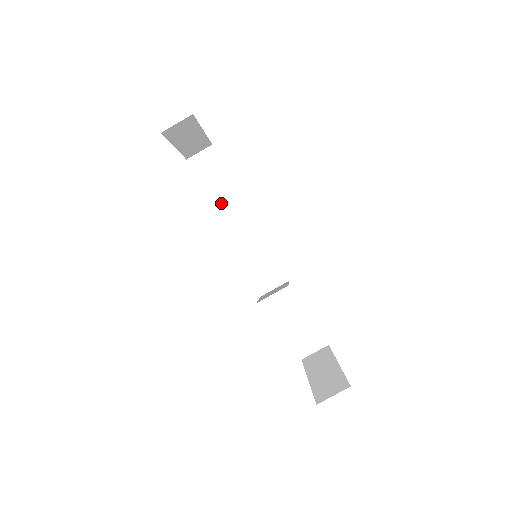
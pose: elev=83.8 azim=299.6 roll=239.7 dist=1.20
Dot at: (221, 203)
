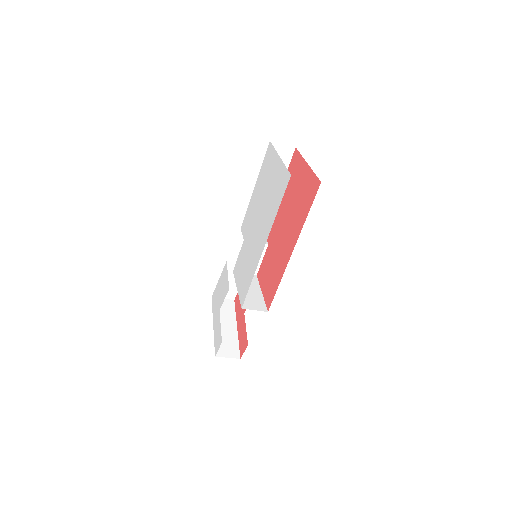
Dot at: occluded
